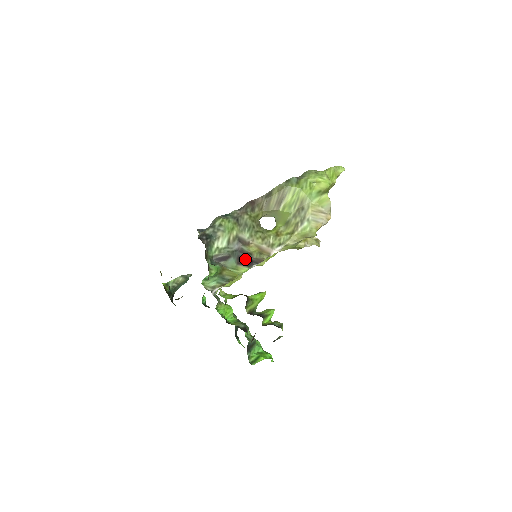
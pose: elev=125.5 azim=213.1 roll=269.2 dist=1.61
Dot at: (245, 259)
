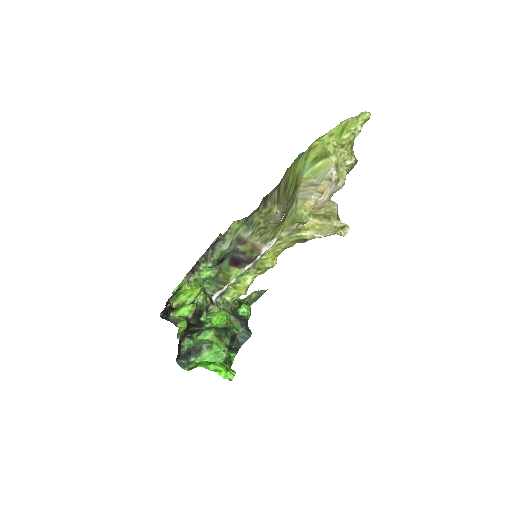
Dot at: (237, 259)
